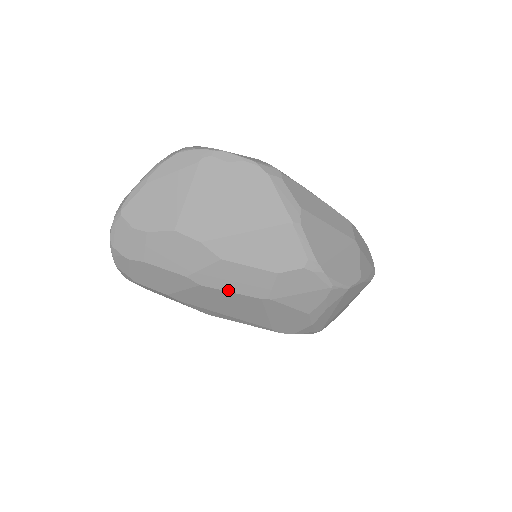
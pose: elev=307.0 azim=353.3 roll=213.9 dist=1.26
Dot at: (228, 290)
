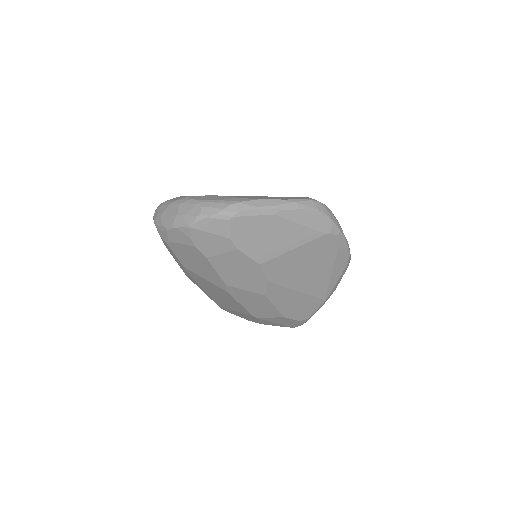
Dot at: (241, 303)
